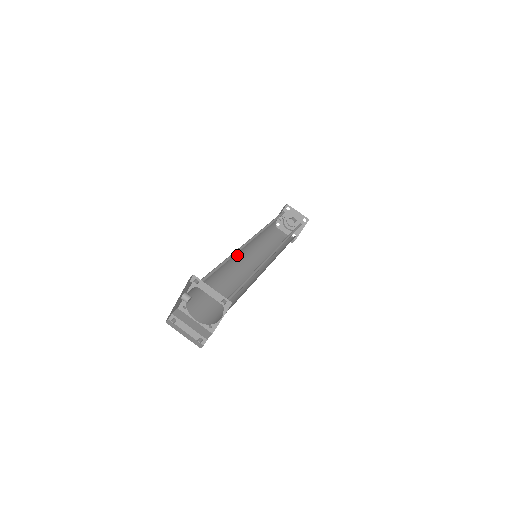
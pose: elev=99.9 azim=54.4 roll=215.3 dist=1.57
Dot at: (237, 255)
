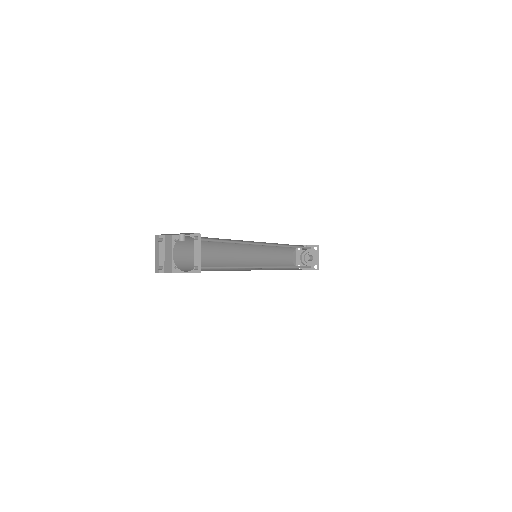
Dot at: occluded
